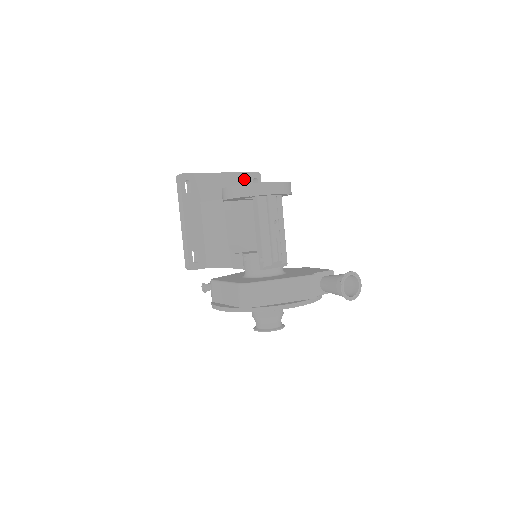
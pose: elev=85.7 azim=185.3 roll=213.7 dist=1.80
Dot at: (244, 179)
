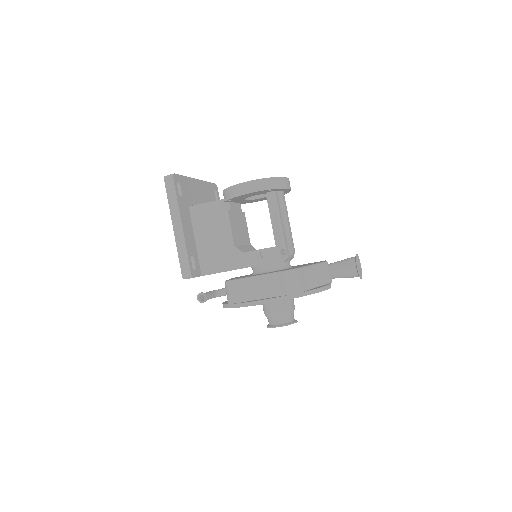
Dot at: (209, 189)
